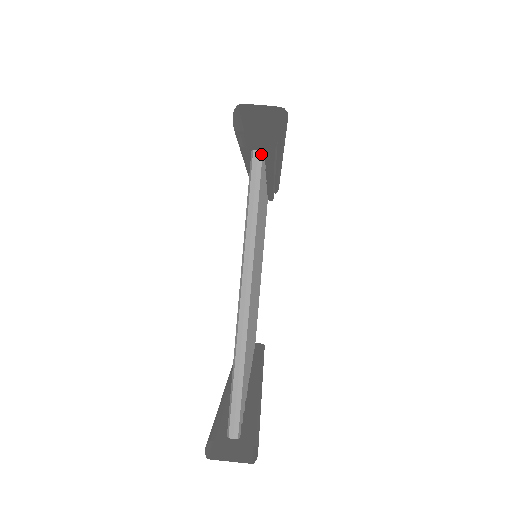
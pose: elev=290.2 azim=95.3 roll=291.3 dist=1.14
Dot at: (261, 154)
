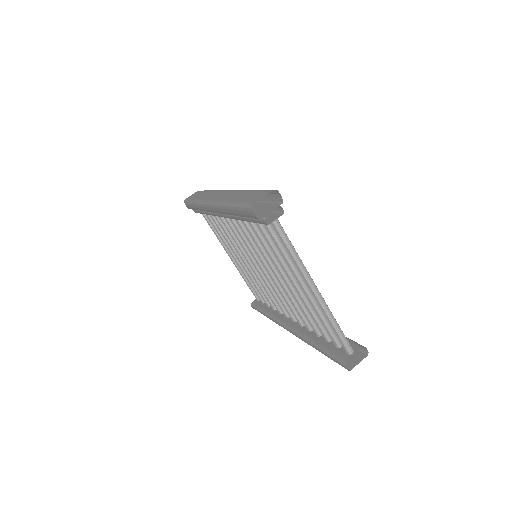
Dot at: (277, 220)
